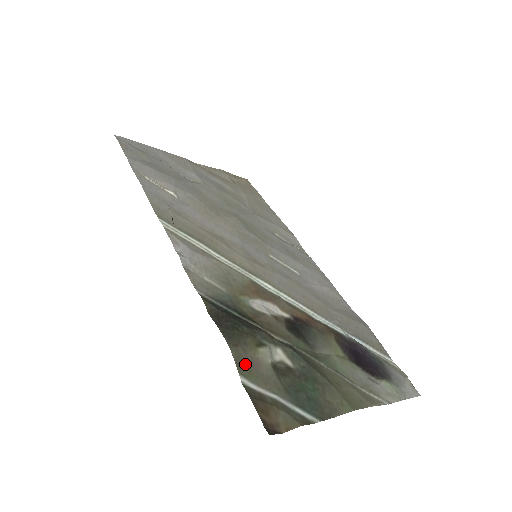
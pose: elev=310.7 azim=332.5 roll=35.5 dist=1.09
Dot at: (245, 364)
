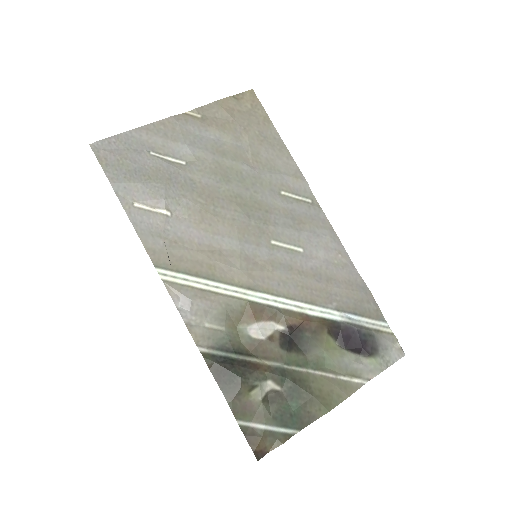
Dot at: (240, 410)
